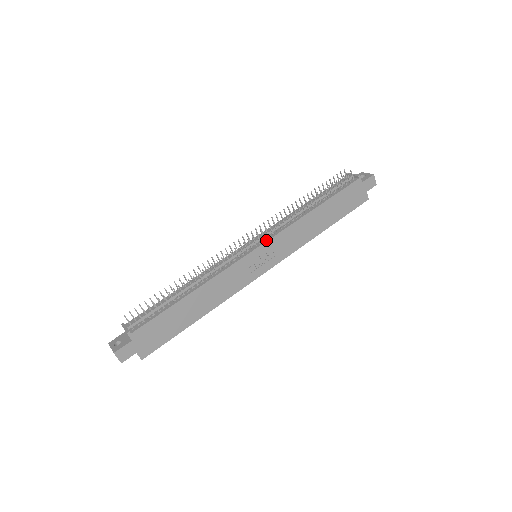
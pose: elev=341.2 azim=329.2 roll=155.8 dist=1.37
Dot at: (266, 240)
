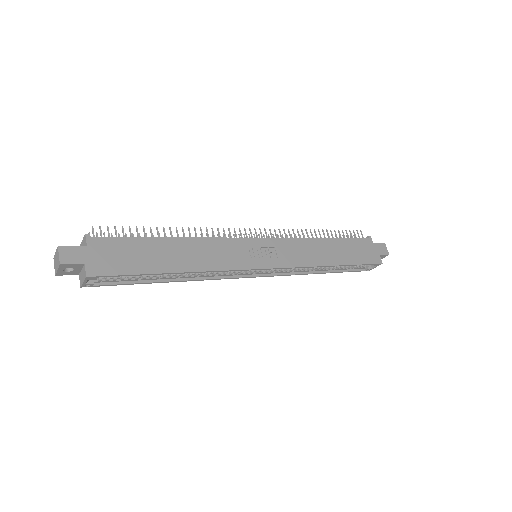
Dot at: (269, 238)
